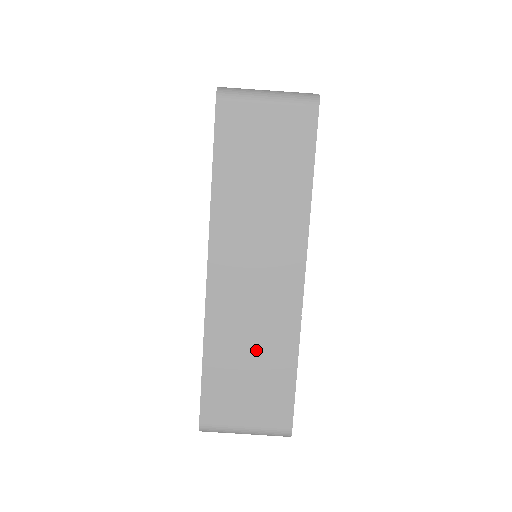
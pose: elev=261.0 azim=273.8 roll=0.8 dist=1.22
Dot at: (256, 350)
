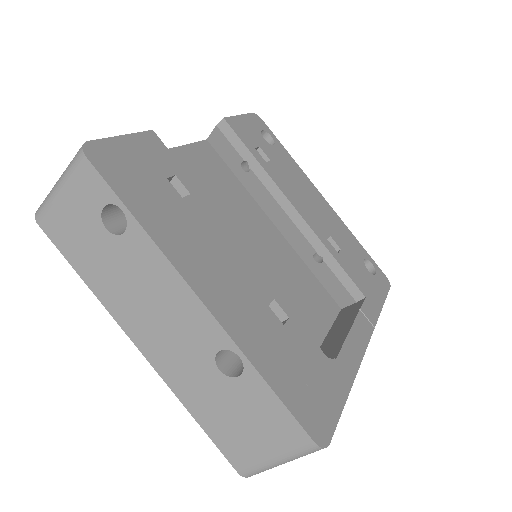
Dot at: occluded
